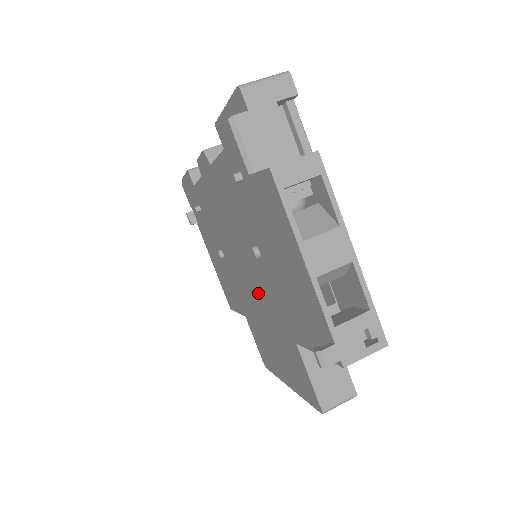
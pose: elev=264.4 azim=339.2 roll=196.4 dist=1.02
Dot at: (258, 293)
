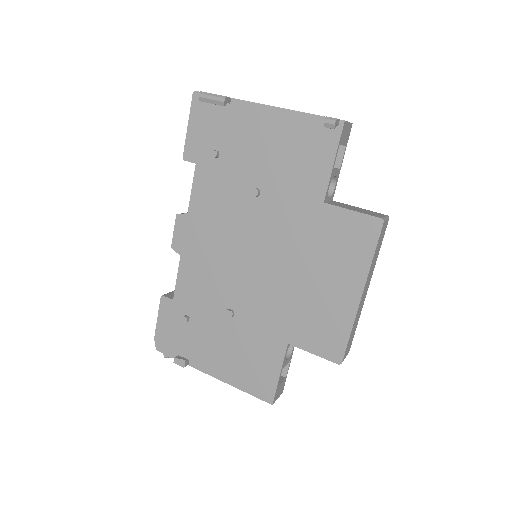
Dot at: (278, 247)
